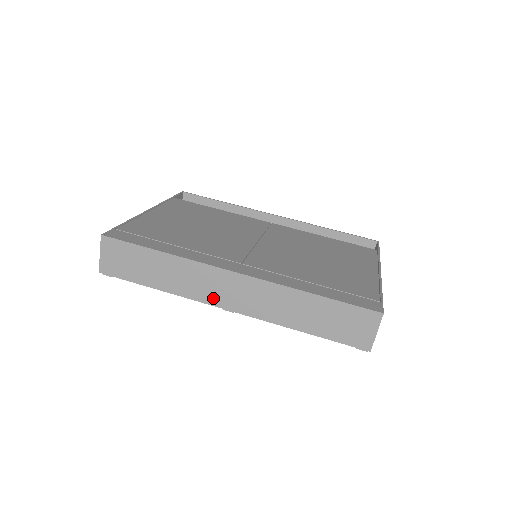
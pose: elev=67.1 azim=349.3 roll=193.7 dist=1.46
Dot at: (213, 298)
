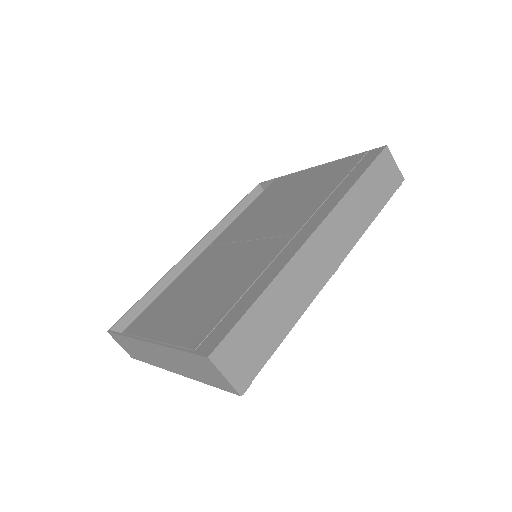
Dot at: (322, 275)
